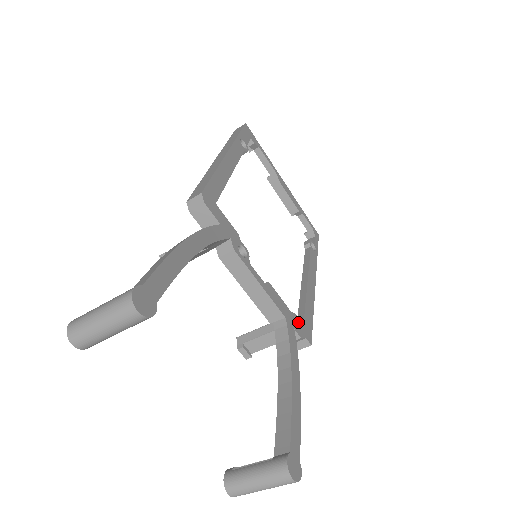
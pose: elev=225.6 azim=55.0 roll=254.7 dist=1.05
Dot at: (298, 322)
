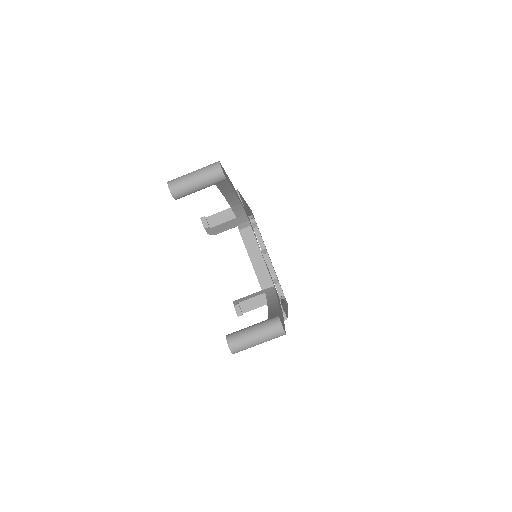
Dot at: (280, 301)
